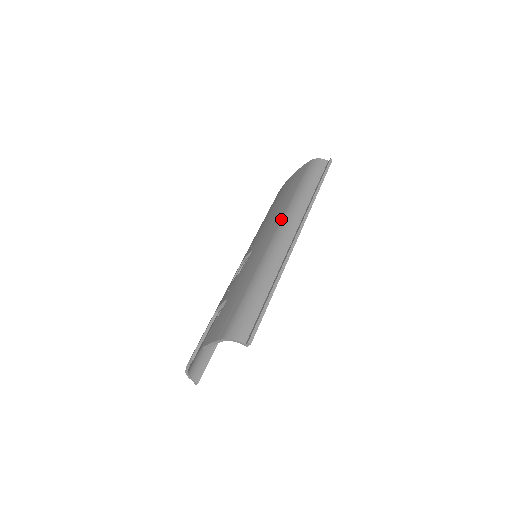
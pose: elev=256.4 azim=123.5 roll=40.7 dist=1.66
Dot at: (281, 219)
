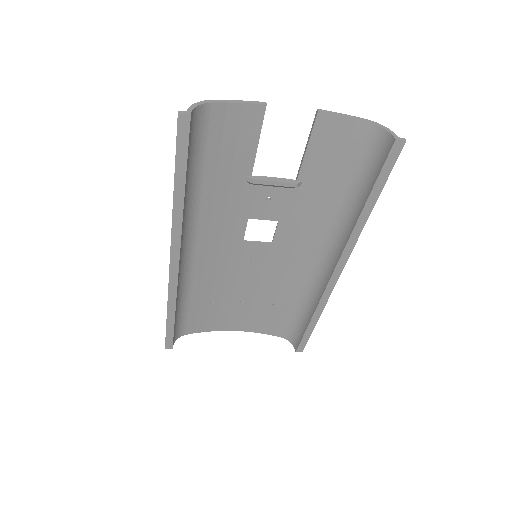
Dot at: (310, 271)
